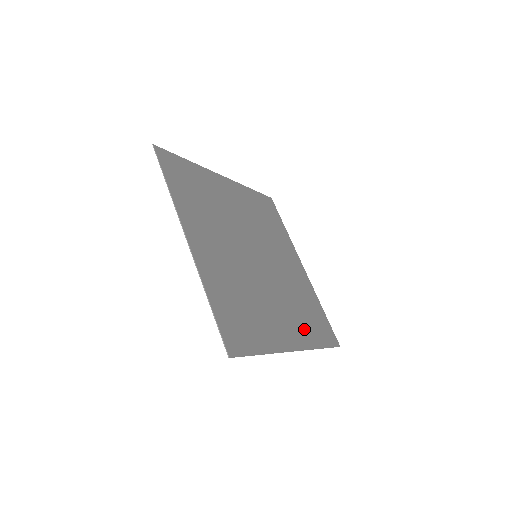
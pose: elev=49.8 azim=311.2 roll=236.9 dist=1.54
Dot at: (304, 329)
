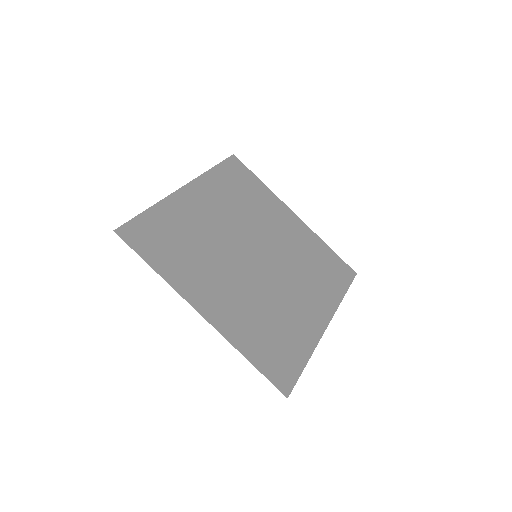
Dot at: (324, 292)
